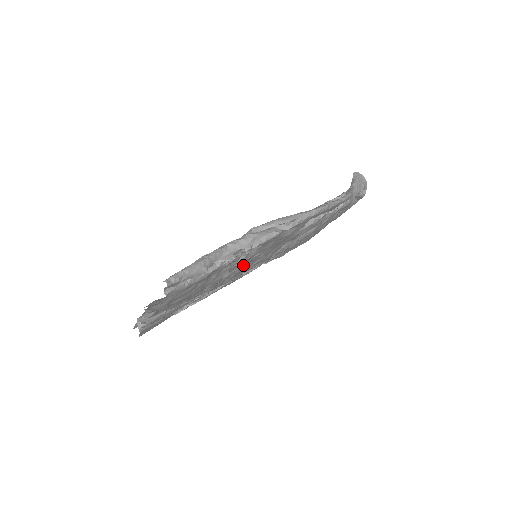
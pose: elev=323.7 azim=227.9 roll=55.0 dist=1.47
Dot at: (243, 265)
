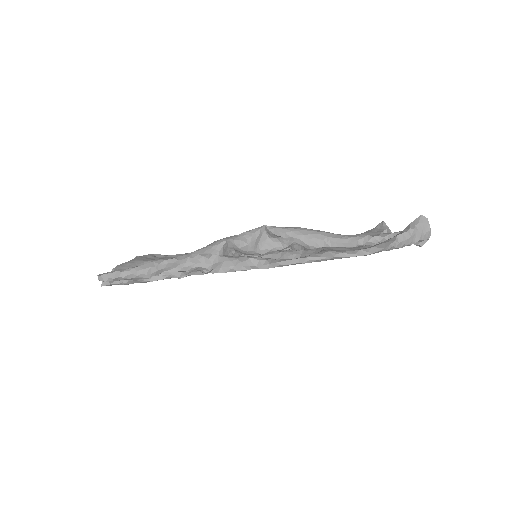
Dot at: occluded
